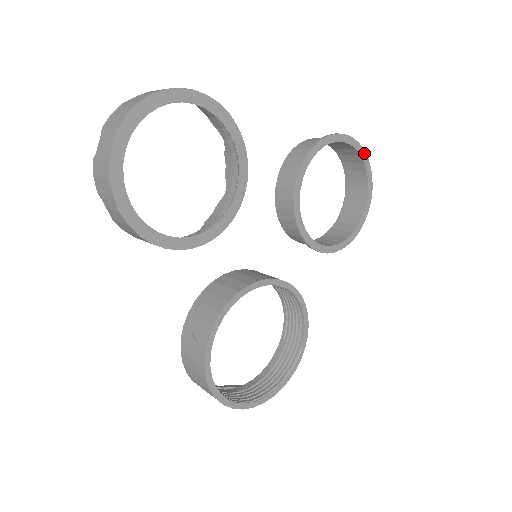
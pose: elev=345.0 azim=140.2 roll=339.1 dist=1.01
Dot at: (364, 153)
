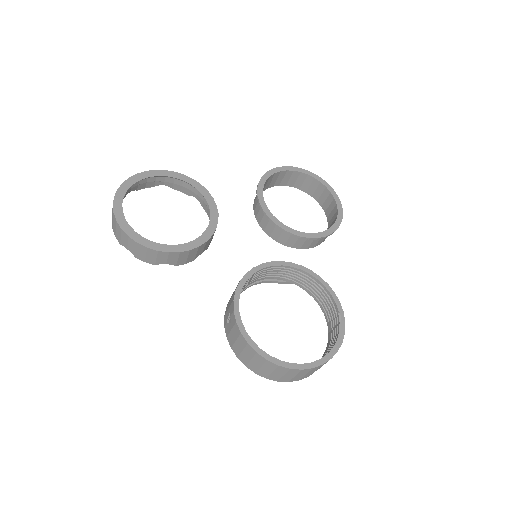
Dot at: (310, 173)
